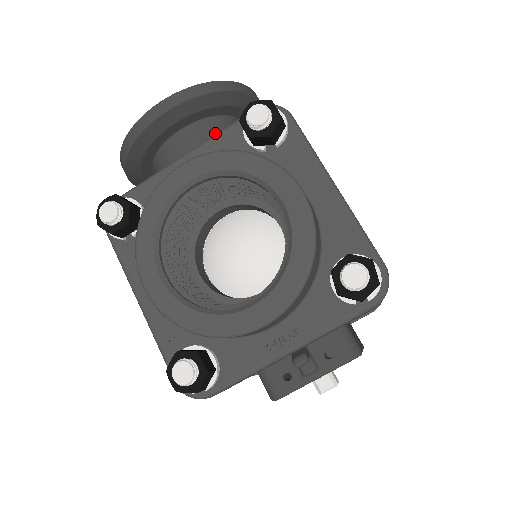
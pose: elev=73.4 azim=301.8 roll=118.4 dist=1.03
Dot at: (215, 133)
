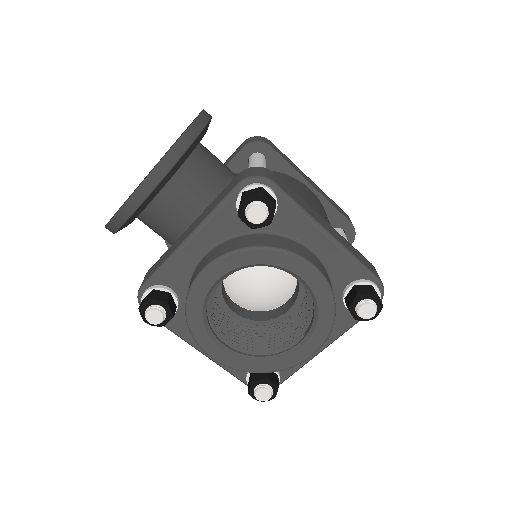
Dot at: (190, 184)
